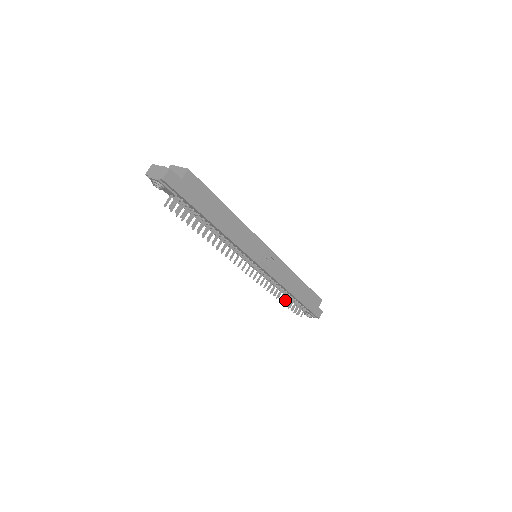
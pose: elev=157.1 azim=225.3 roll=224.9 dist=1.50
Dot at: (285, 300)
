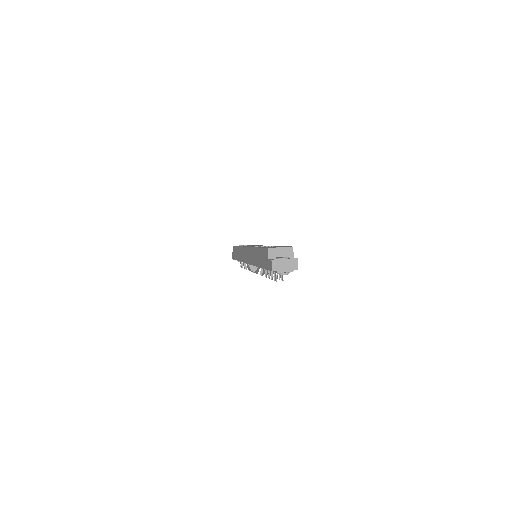
Dot at: occluded
